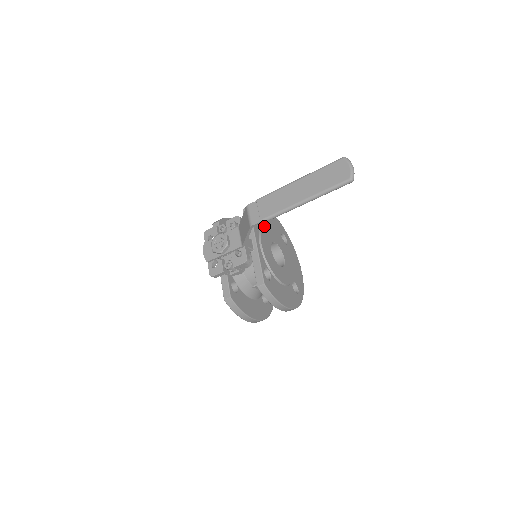
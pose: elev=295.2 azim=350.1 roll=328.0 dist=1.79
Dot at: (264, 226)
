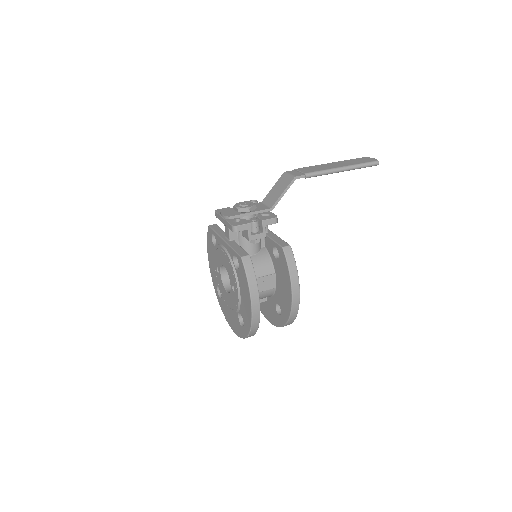
Dot at: occluded
